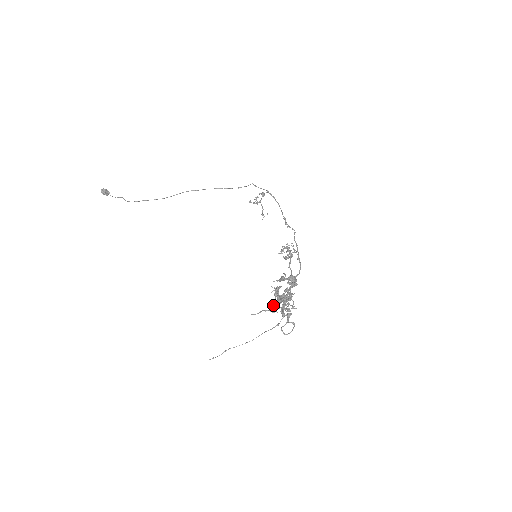
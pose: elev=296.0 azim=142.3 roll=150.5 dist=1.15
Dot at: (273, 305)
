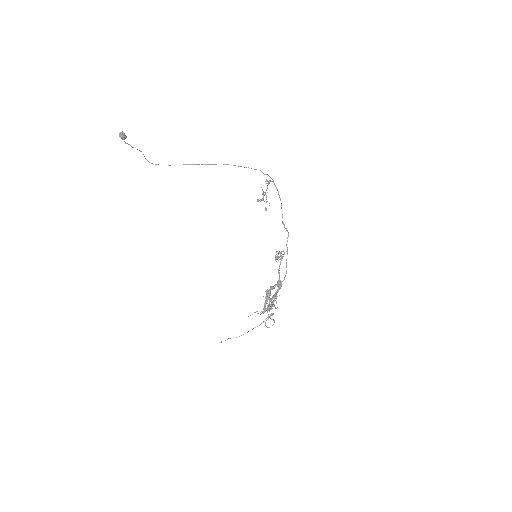
Dot at: (263, 313)
